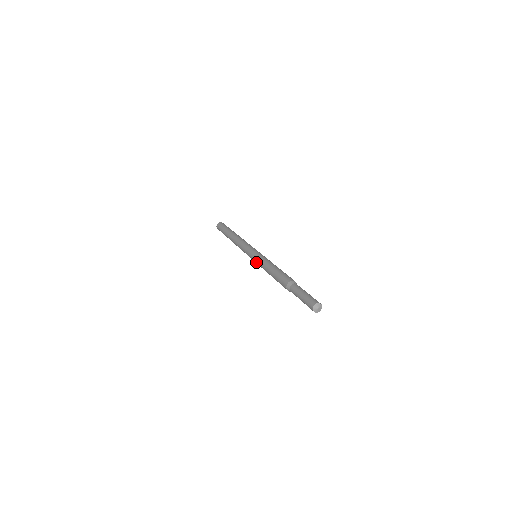
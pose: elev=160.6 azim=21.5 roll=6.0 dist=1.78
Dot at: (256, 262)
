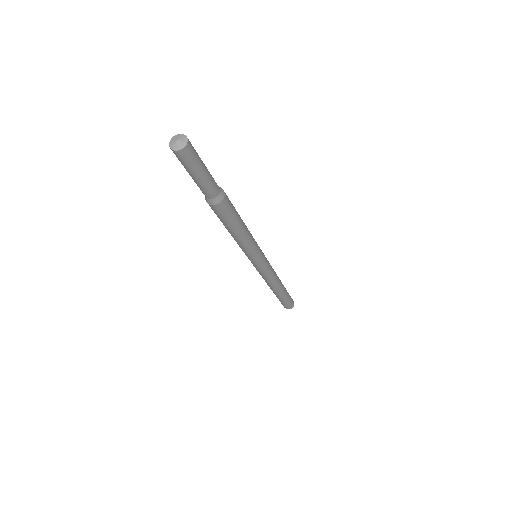
Dot at: (246, 255)
